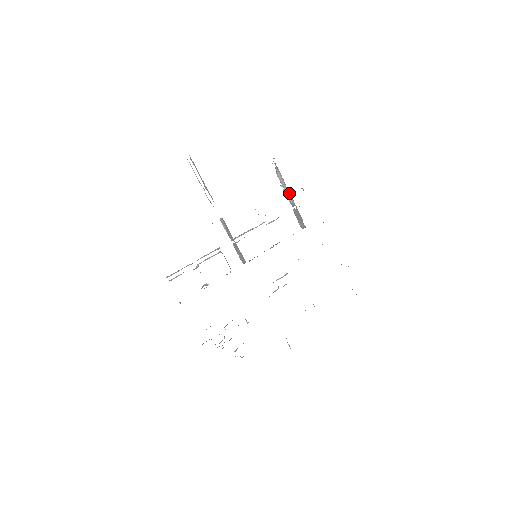
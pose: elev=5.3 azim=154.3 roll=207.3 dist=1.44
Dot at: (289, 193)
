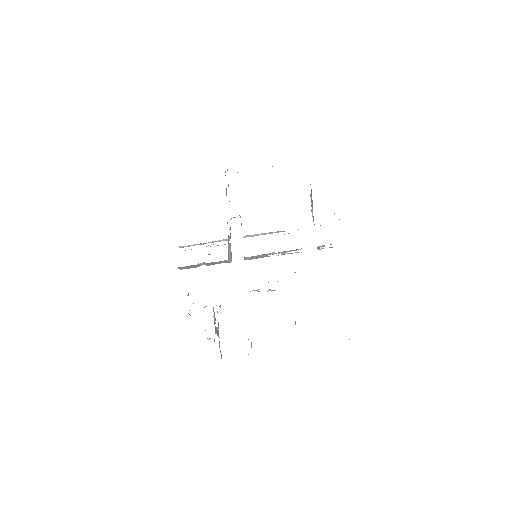
Dot at: (312, 211)
